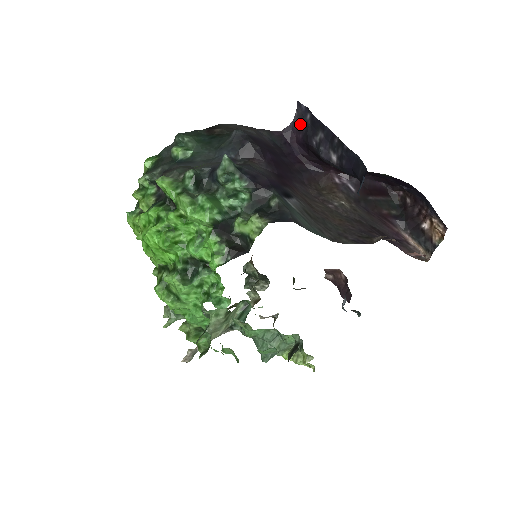
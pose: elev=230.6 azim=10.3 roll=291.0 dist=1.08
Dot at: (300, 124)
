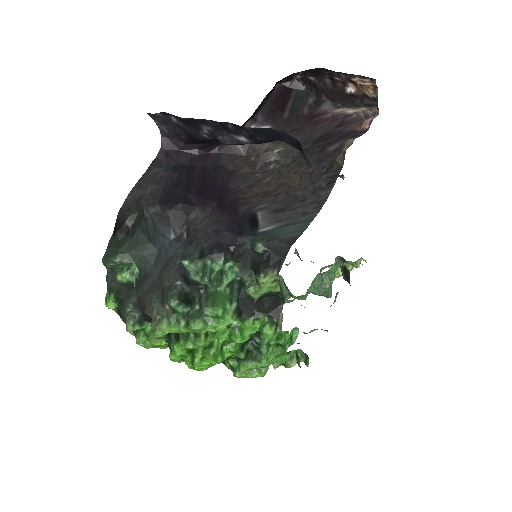
Dot at: (171, 129)
